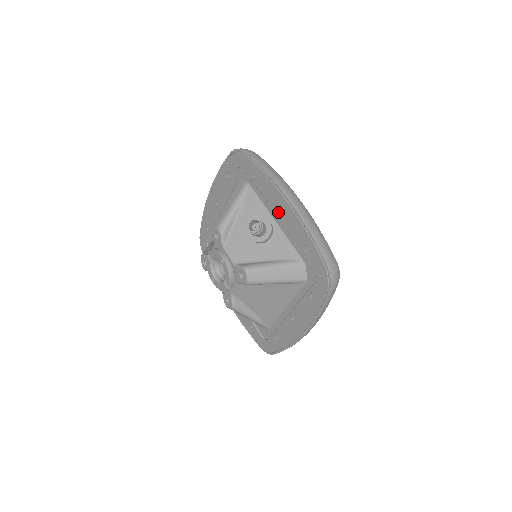
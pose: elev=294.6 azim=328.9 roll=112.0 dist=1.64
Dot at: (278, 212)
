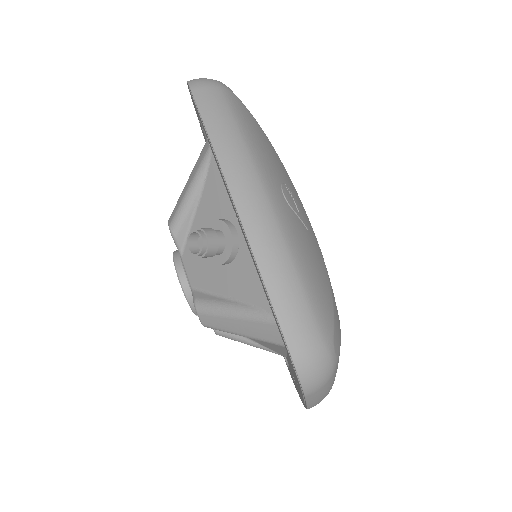
Dot at: (237, 218)
